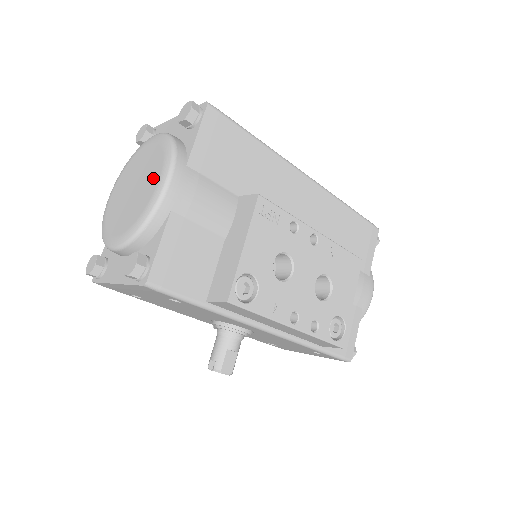
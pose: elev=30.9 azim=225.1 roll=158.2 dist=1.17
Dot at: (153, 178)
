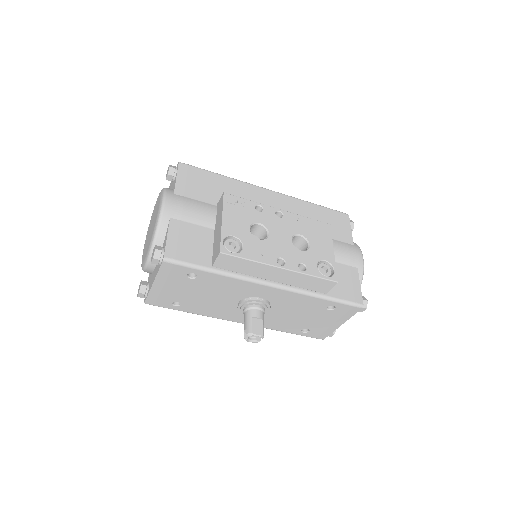
Dot at: (157, 210)
